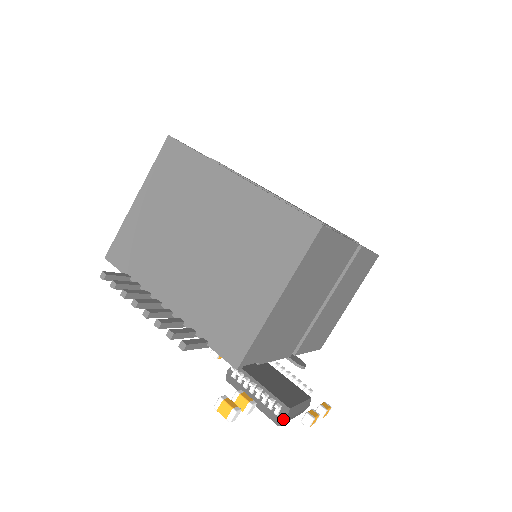
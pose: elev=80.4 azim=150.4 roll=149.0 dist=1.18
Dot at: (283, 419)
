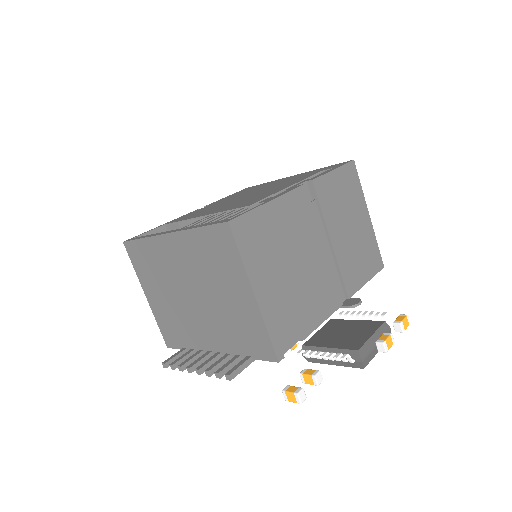
Dot at: (360, 362)
